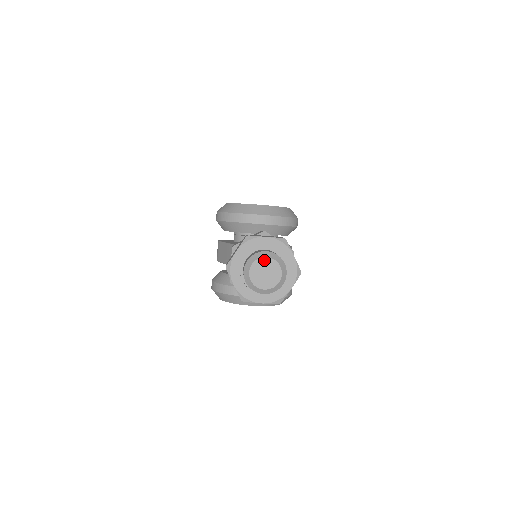
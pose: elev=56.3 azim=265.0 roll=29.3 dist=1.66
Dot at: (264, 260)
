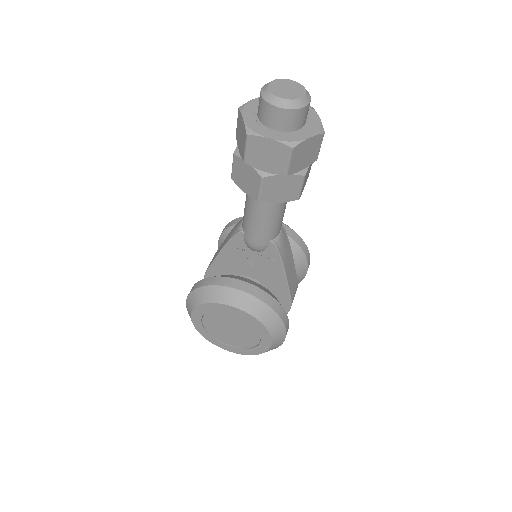
Dot at: (288, 81)
